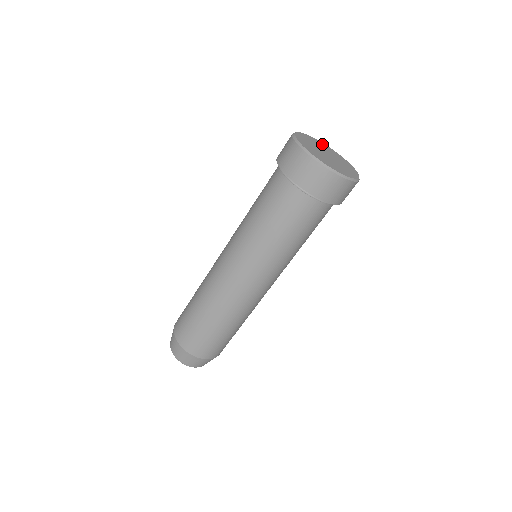
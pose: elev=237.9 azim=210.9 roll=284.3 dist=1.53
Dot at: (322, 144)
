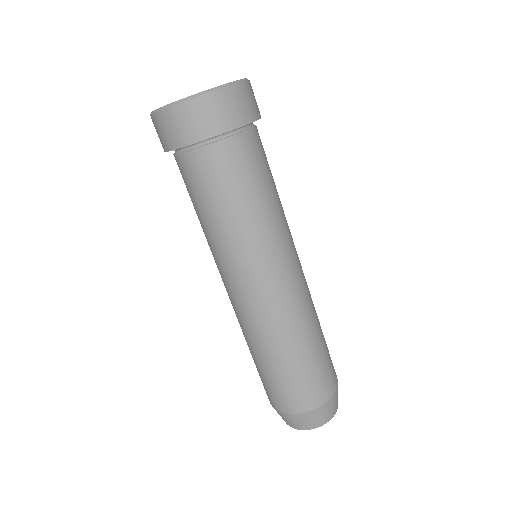
Dot at: occluded
